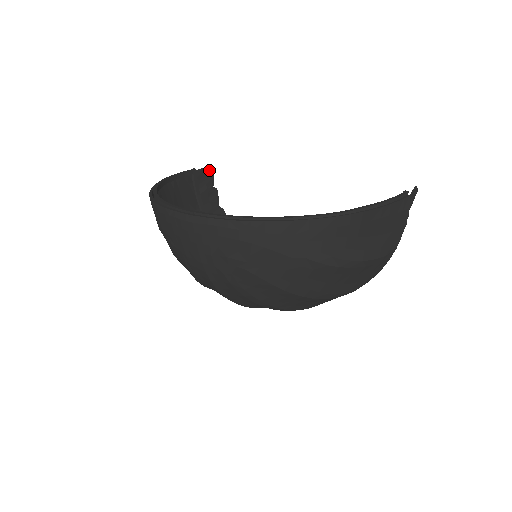
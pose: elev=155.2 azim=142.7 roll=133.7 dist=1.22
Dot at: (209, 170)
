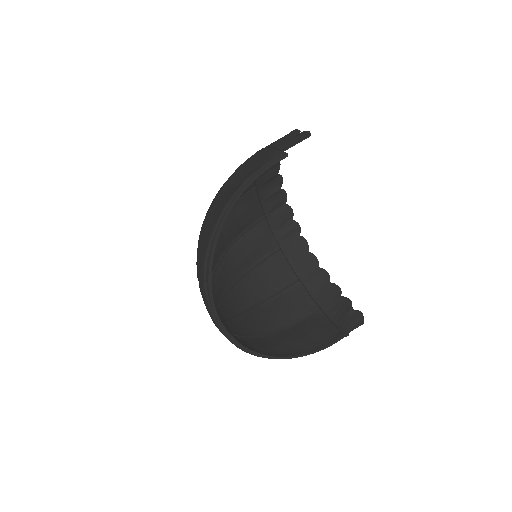
Dot at: (307, 136)
